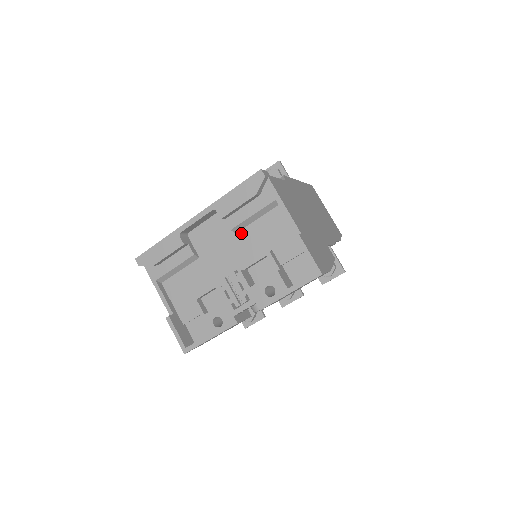
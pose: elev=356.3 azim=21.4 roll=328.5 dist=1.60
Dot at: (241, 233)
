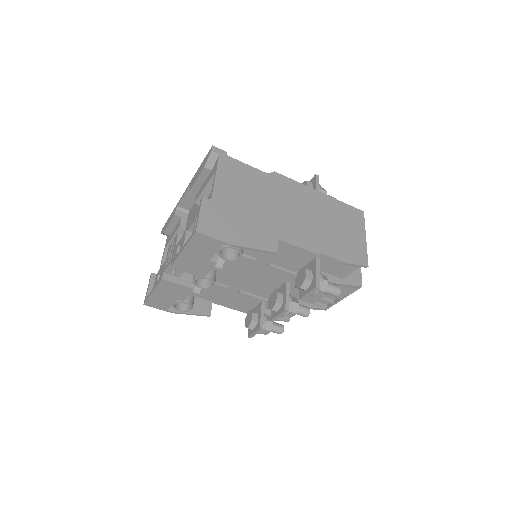
Dot at: occluded
